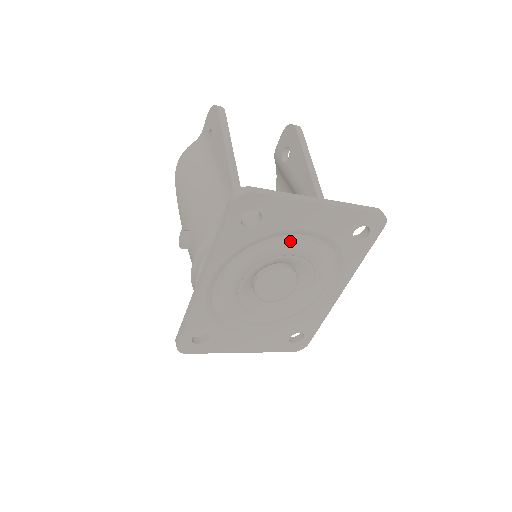
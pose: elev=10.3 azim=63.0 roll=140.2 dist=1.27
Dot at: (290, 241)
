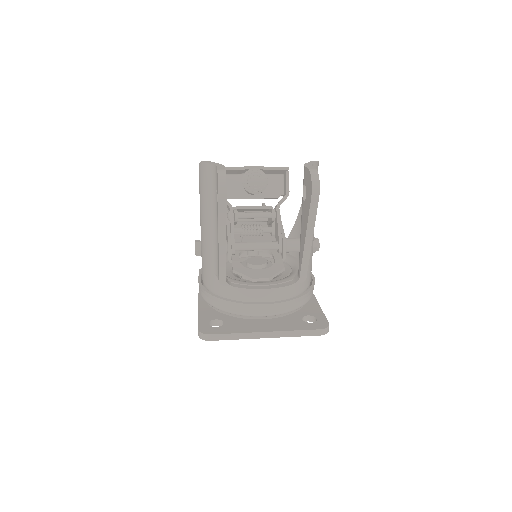
Dot at: occluded
